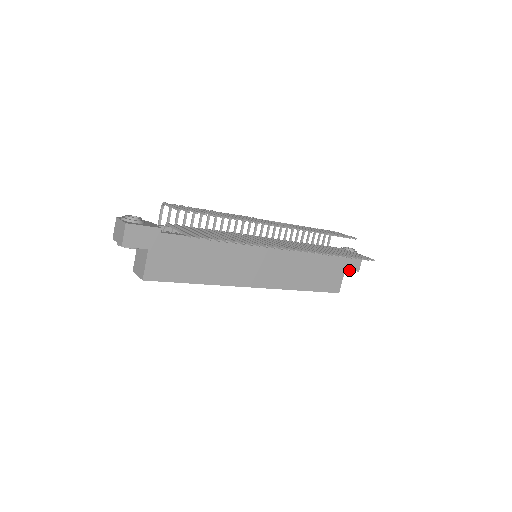
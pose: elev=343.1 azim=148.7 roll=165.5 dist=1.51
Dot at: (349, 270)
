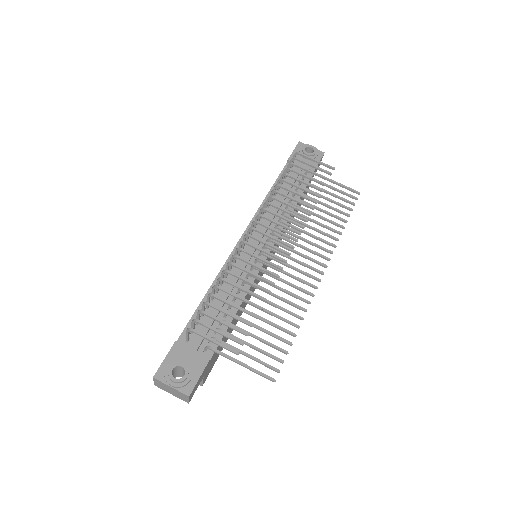
Dot at: occluded
